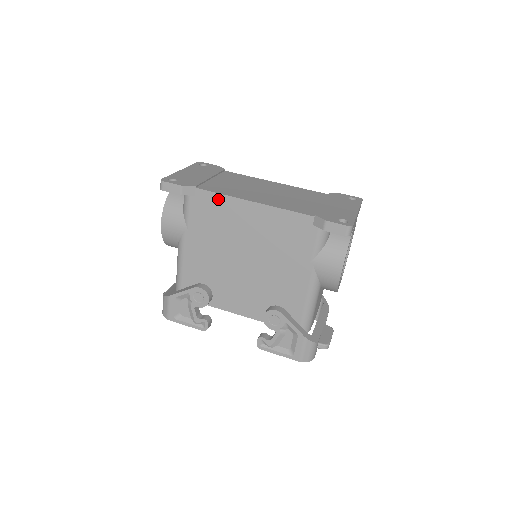
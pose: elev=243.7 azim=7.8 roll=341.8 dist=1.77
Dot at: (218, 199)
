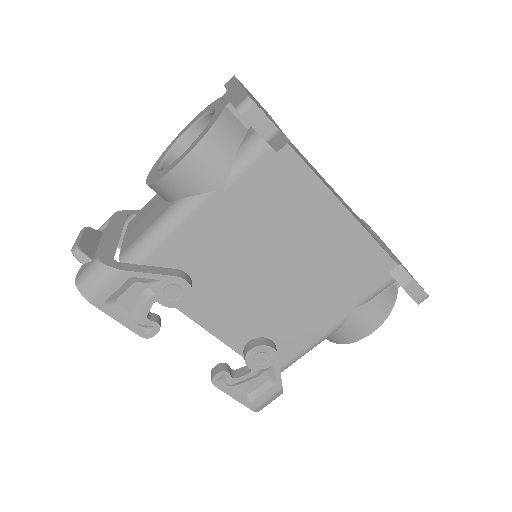
Dot at: (306, 178)
